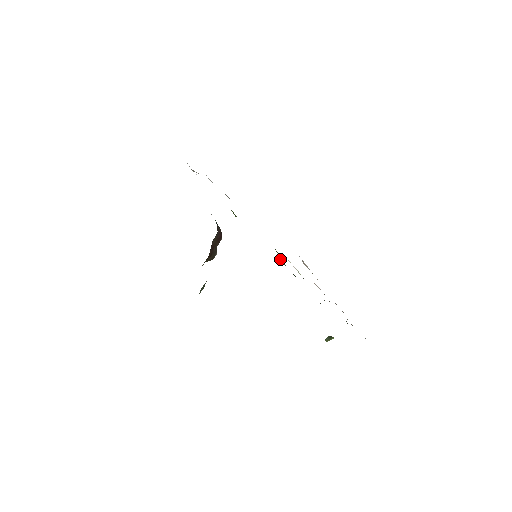
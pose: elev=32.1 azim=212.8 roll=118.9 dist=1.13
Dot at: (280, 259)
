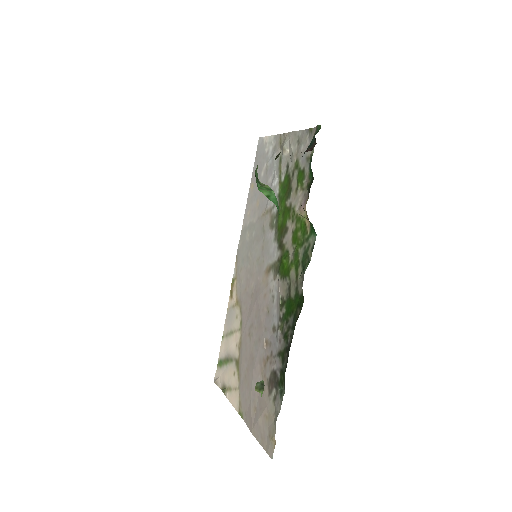
Dot at: (299, 247)
